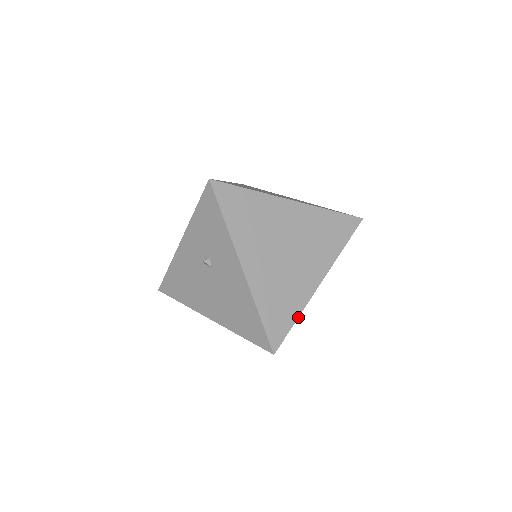
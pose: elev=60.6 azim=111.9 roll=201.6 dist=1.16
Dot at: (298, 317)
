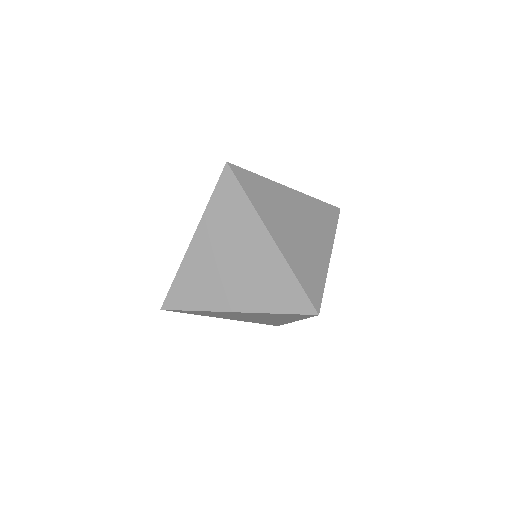
Dot at: (260, 176)
